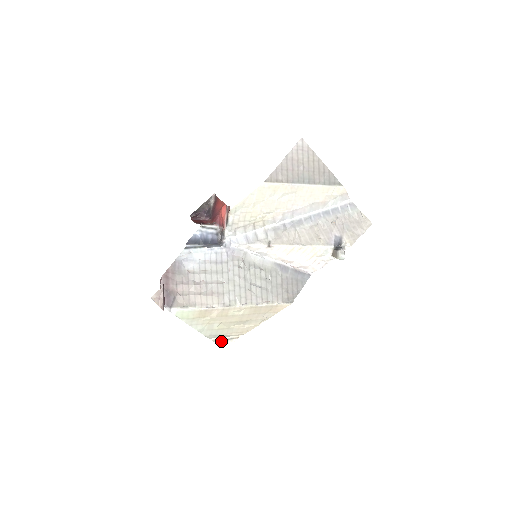
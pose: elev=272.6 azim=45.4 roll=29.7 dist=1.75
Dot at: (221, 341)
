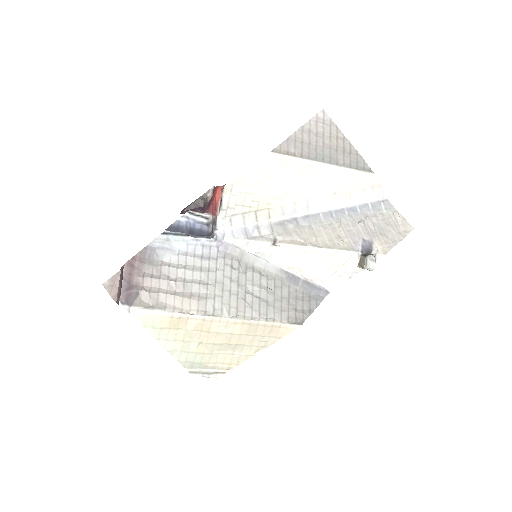
Dot at: (201, 374)
